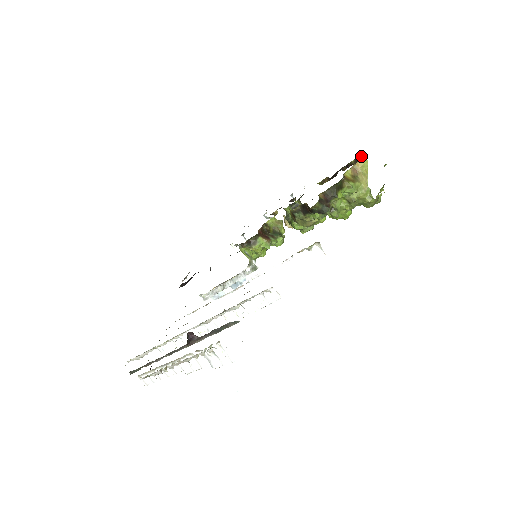
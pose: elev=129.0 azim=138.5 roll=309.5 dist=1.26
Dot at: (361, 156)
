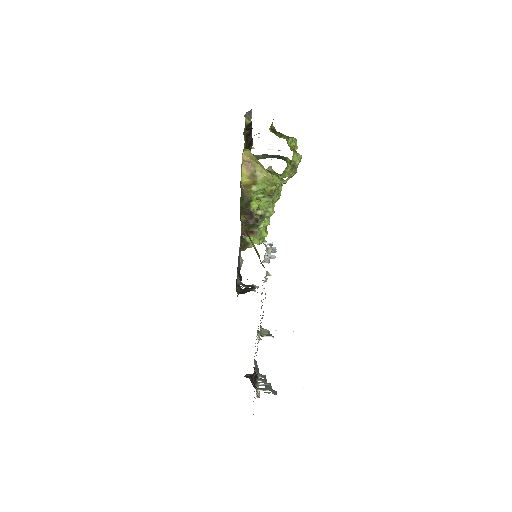
Dot at: (247, 126)
